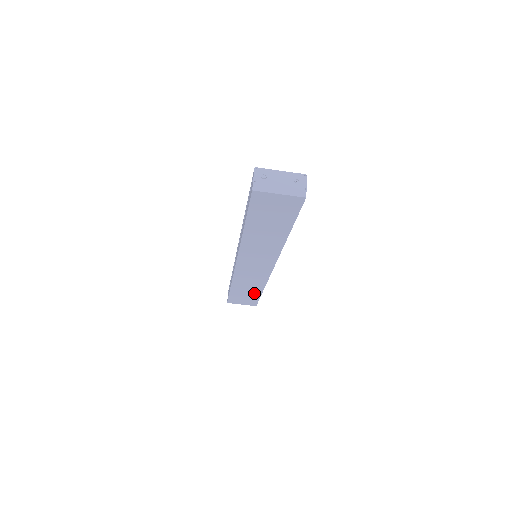
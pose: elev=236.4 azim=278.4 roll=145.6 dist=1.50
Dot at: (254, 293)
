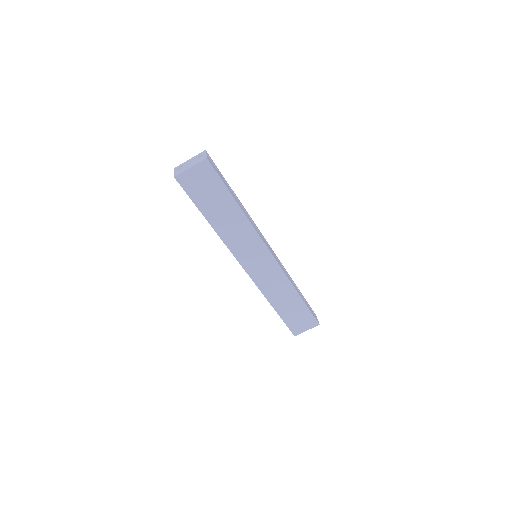
Dot at: (297, 304)
